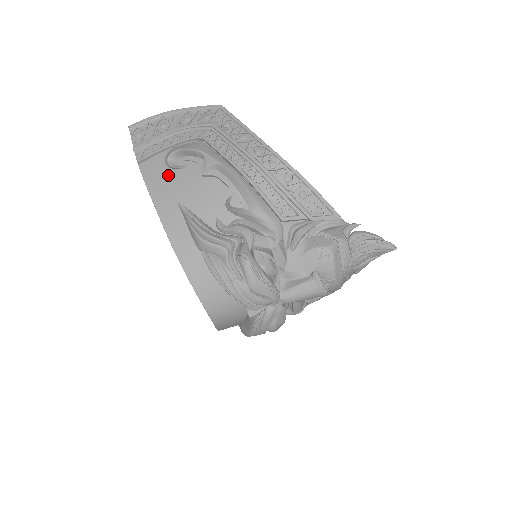
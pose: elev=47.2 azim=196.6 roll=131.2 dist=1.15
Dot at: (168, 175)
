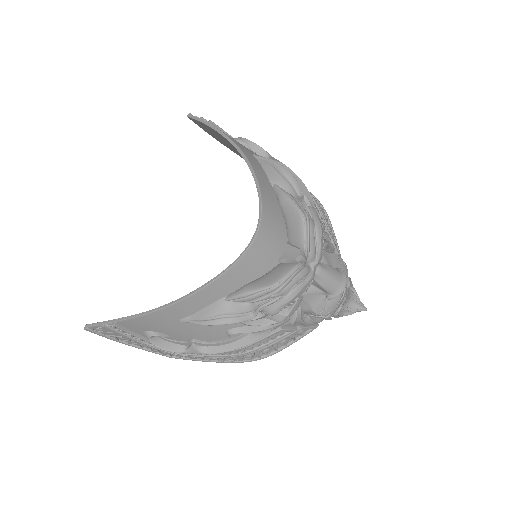
Dot at: (239, 142)
